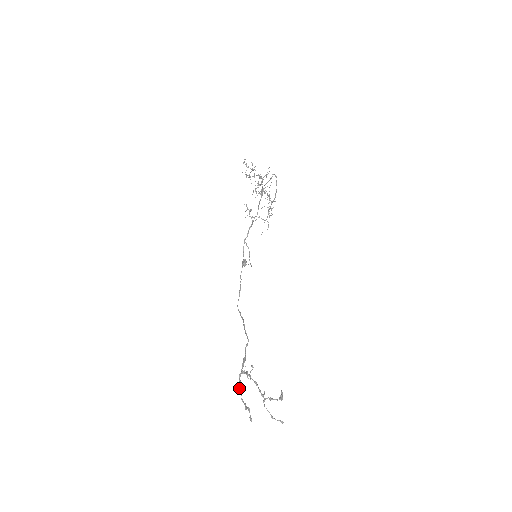
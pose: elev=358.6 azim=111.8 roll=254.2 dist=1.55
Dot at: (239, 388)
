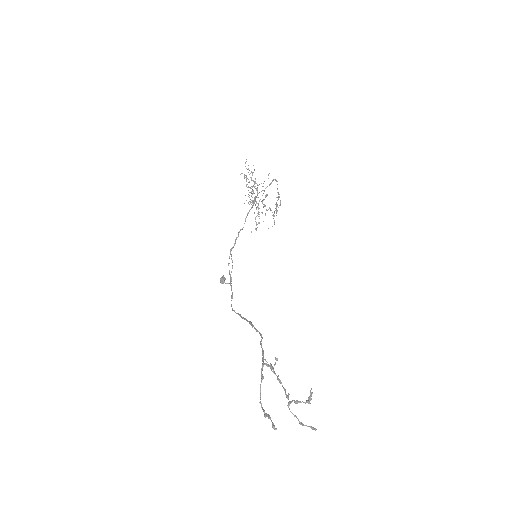
Dot at: (260, 386)
